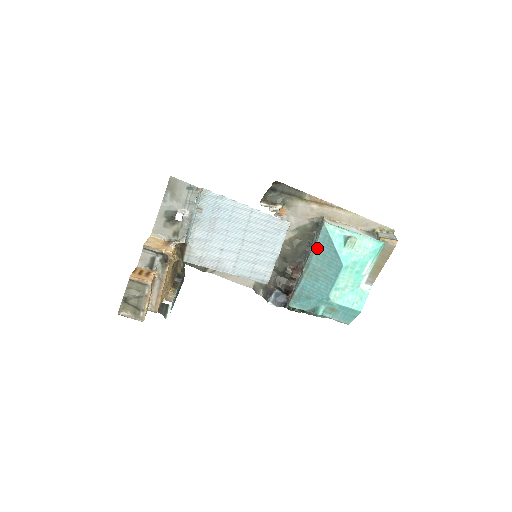
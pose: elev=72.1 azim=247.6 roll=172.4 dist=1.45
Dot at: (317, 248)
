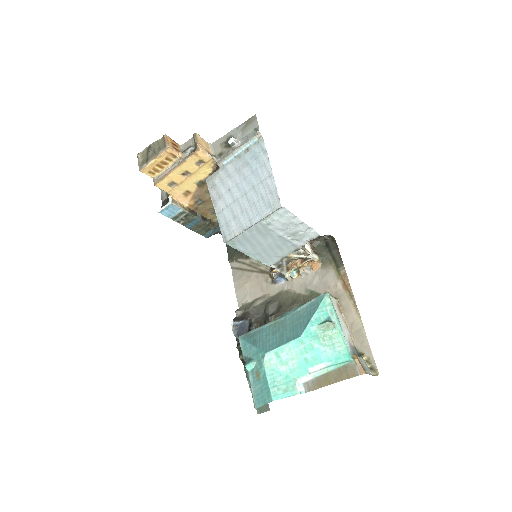
Dot at: (302, 308)
